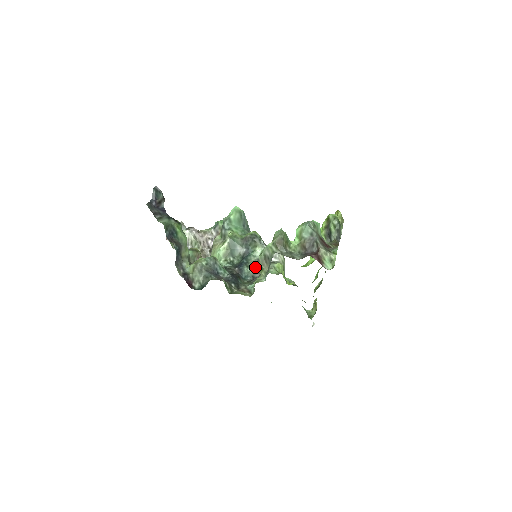
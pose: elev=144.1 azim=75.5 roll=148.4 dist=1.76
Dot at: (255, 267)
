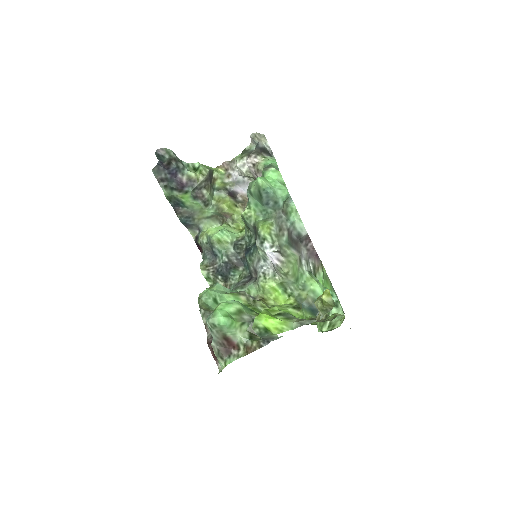
Dot at: (253, 266)
